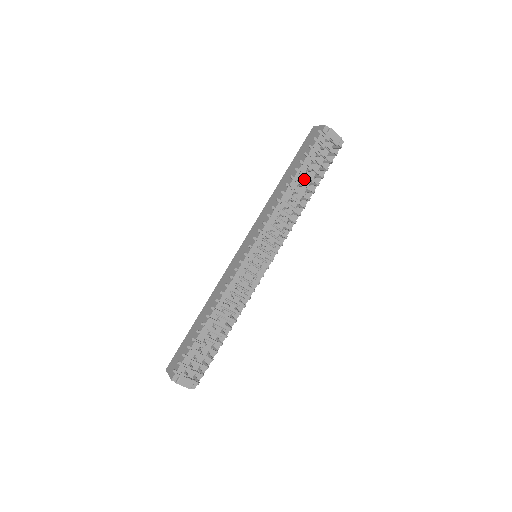
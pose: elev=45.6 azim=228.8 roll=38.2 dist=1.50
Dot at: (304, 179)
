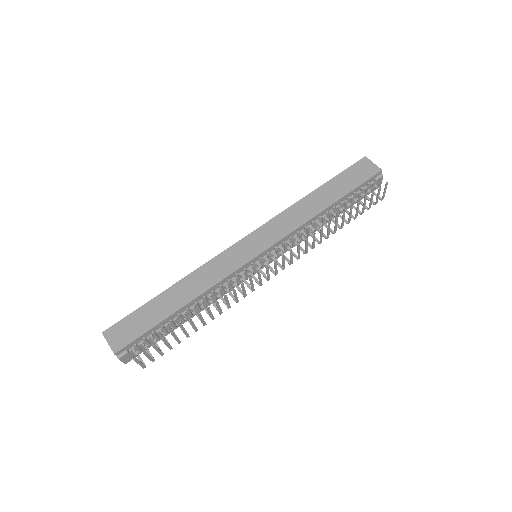
Dot at: occluded
